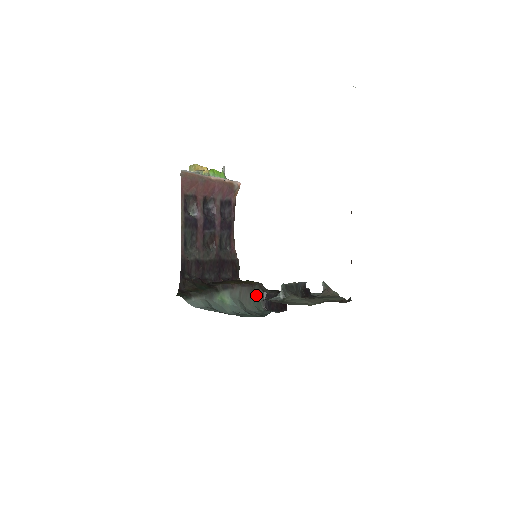
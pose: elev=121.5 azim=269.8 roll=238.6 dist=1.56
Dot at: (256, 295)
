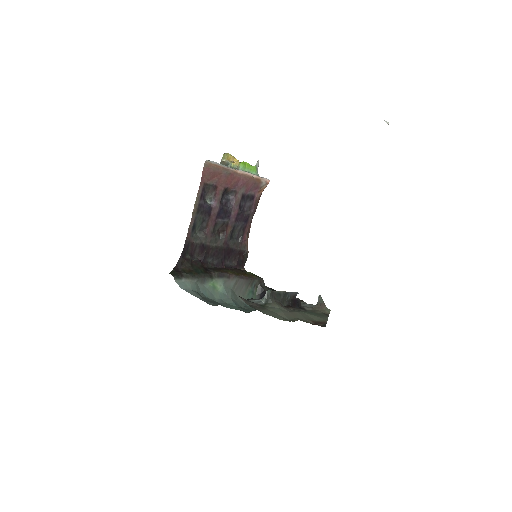
Dot at: (253, 289)
